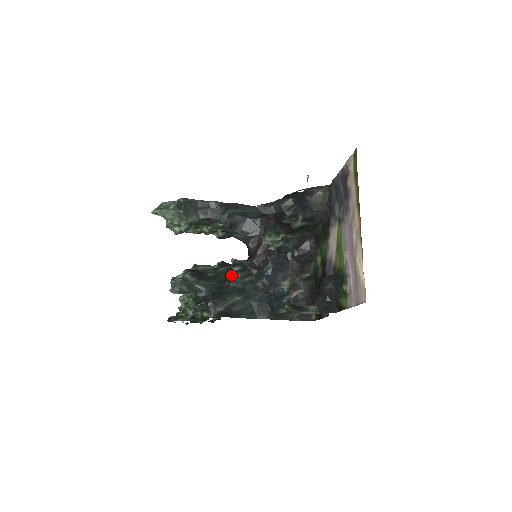
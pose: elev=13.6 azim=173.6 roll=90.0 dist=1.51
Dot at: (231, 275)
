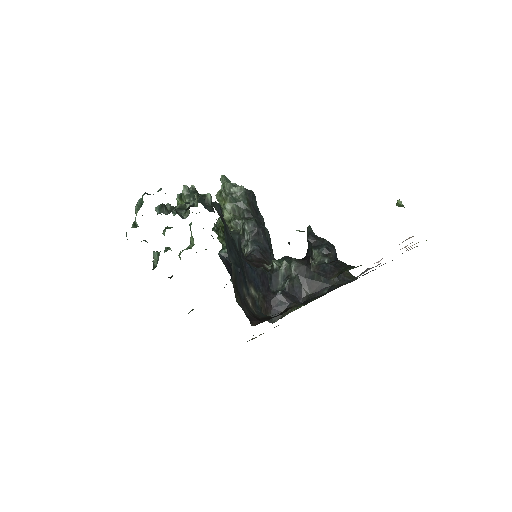
Dot at: (236, 230)
